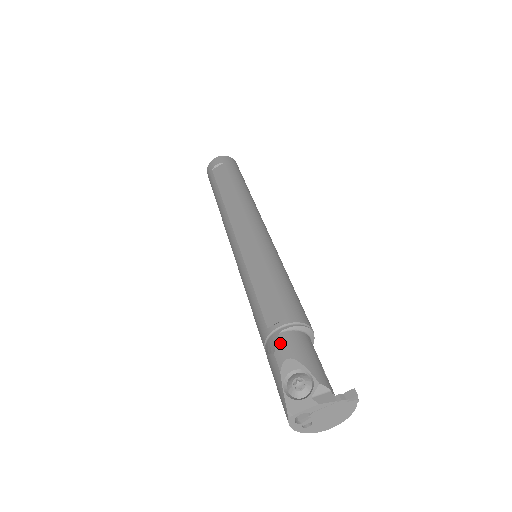
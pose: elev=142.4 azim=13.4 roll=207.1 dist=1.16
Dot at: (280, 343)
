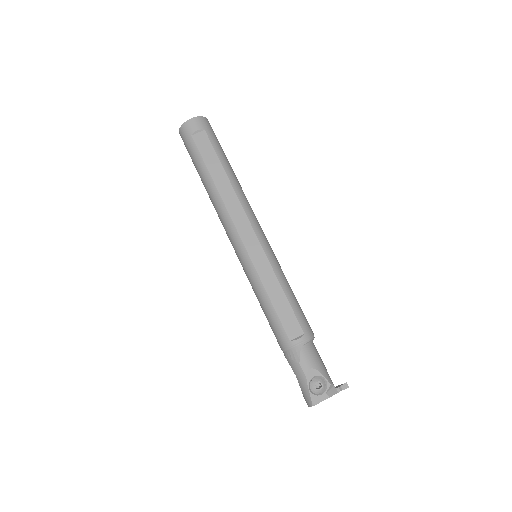
Dot at: (303, 356)
